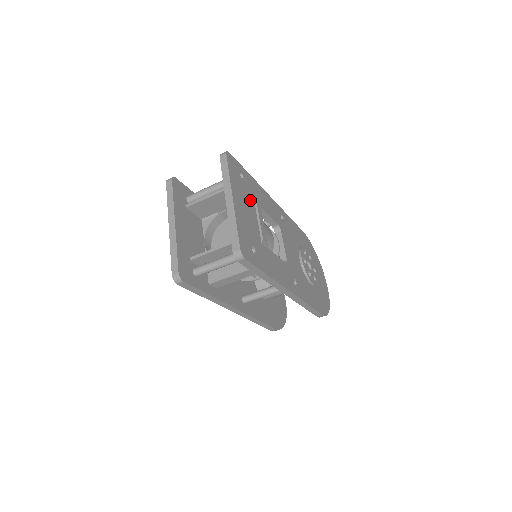
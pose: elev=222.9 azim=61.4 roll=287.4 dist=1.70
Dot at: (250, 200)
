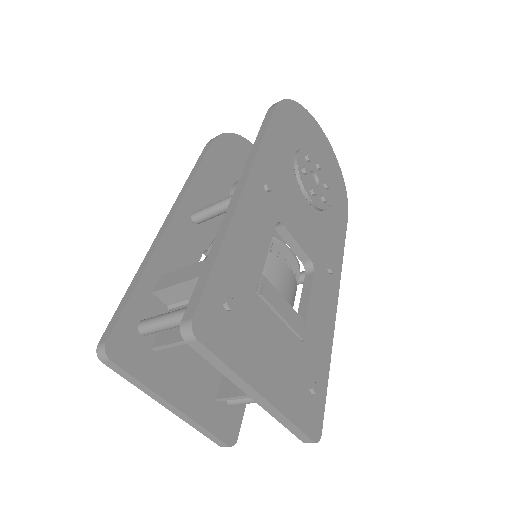
Dot at: (256, 312)
